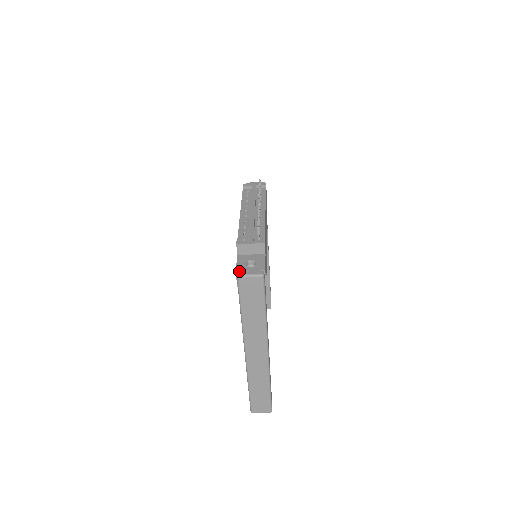
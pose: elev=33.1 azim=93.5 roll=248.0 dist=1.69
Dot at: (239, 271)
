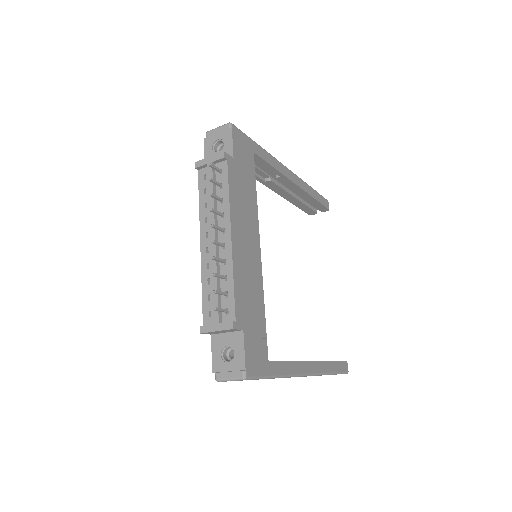
Dot at: (216, 372)
